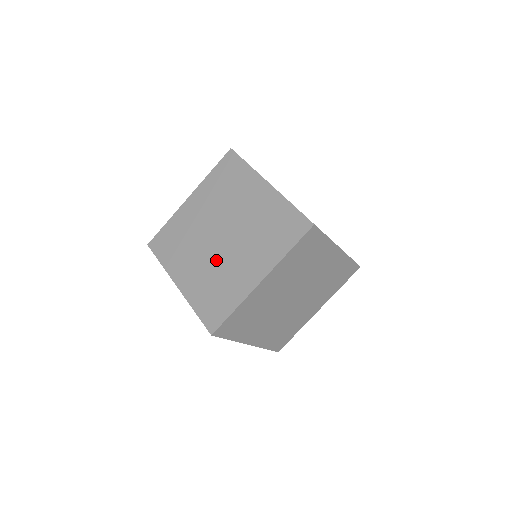
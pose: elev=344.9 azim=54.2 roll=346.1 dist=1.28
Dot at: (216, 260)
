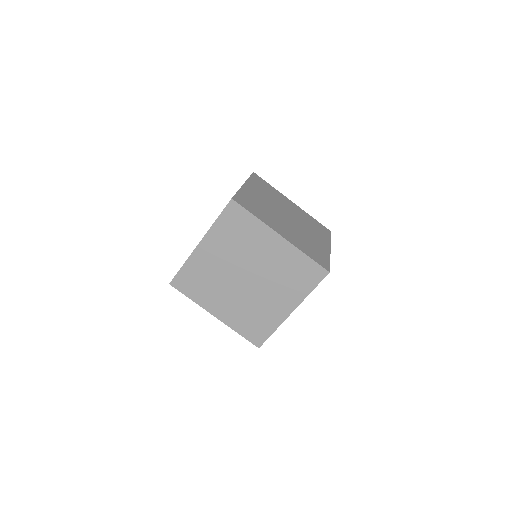
Dot at: occluded
